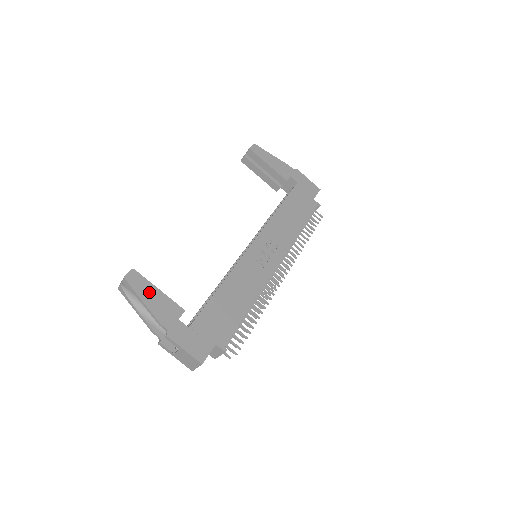
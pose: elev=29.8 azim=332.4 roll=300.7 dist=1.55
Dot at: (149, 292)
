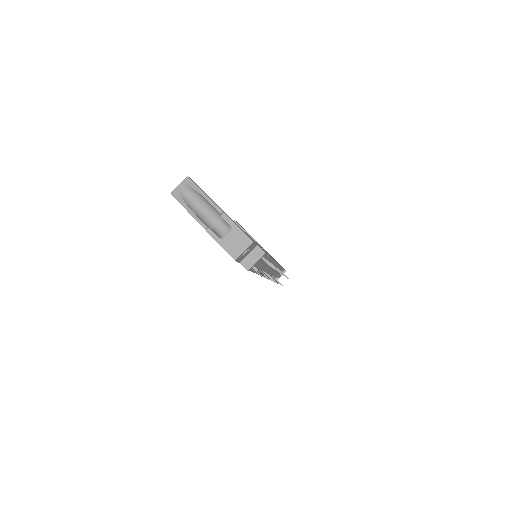
Dot at: (205, 193)
